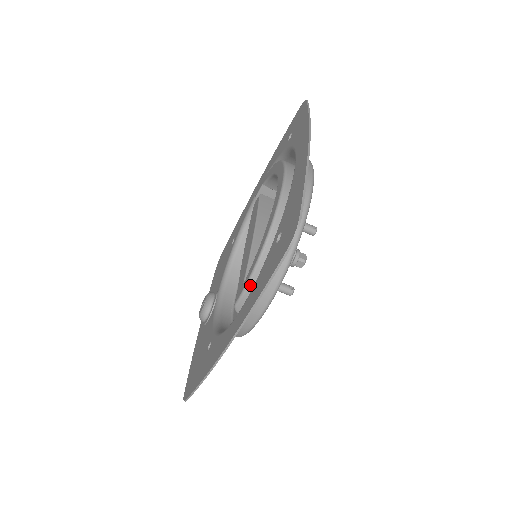
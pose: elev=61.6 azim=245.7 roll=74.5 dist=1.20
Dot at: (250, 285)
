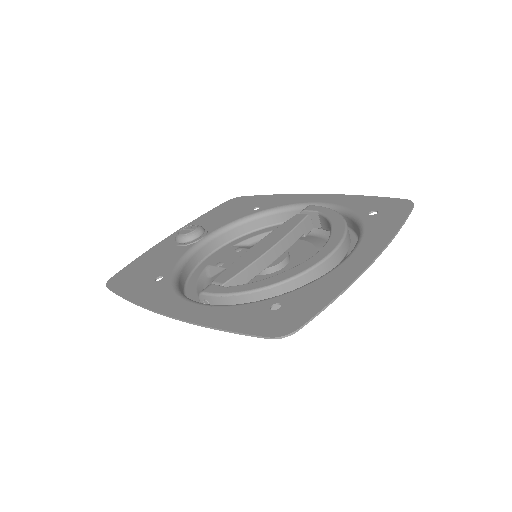
Dot at: (226, 297)
